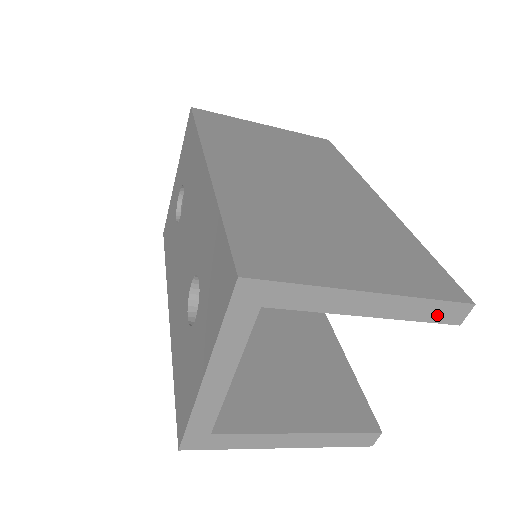
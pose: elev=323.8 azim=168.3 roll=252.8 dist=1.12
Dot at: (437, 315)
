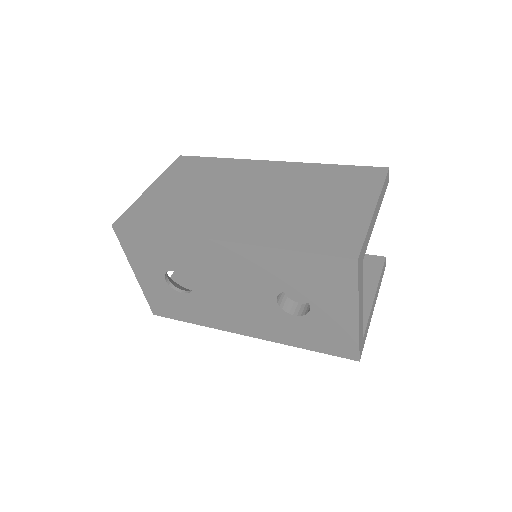
Dot at: (385, 188)
